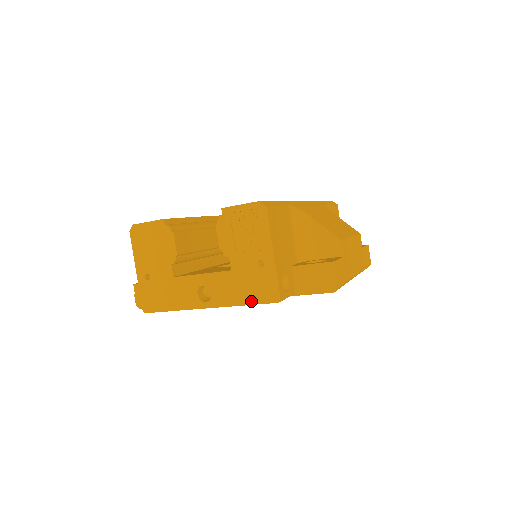
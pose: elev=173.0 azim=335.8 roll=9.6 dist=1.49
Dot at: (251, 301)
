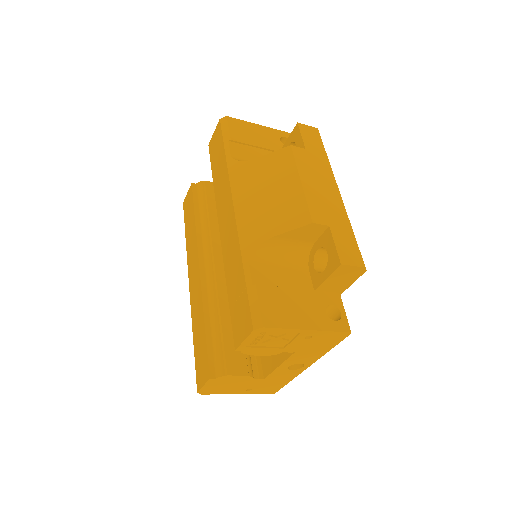
Dot at: (331, 347)
